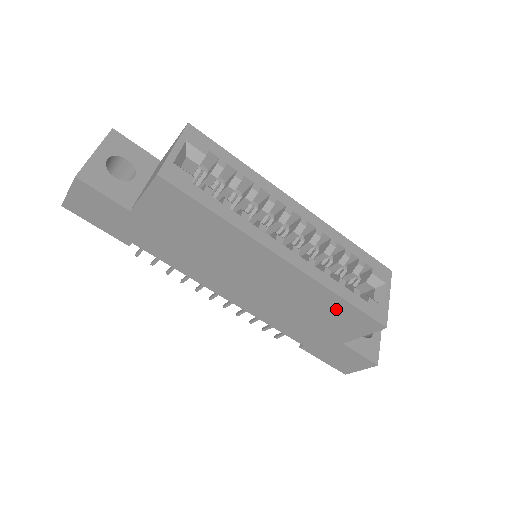
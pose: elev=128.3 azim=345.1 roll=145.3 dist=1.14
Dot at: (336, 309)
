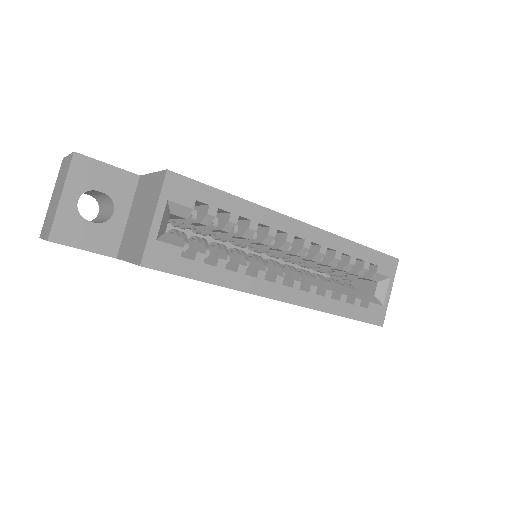
Dot at: occluded
